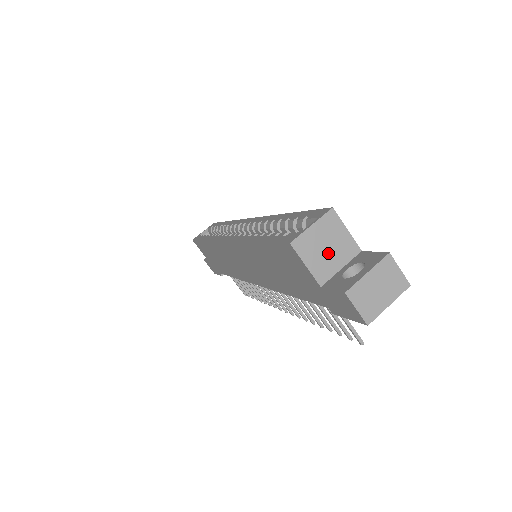
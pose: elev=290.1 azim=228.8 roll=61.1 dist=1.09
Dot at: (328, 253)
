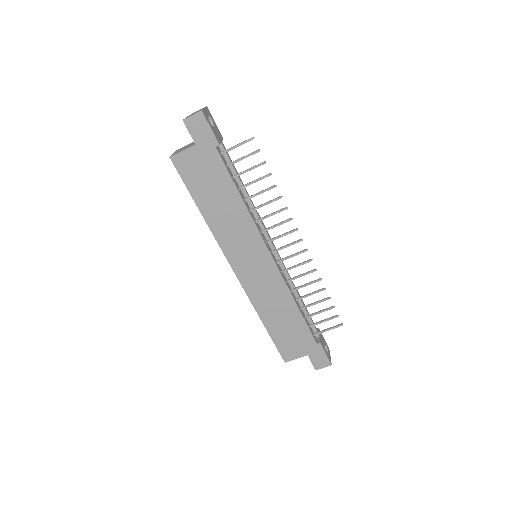
Dot at: occluded
